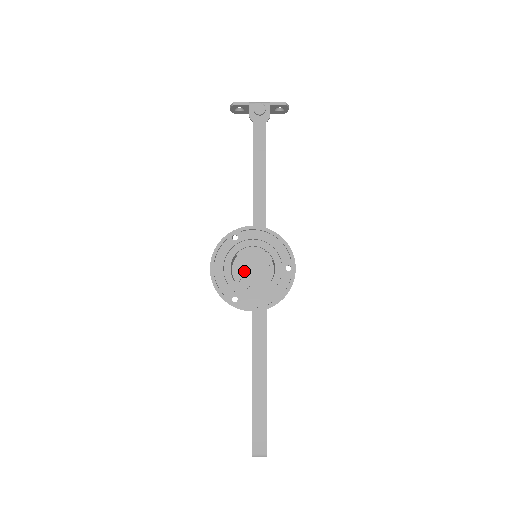
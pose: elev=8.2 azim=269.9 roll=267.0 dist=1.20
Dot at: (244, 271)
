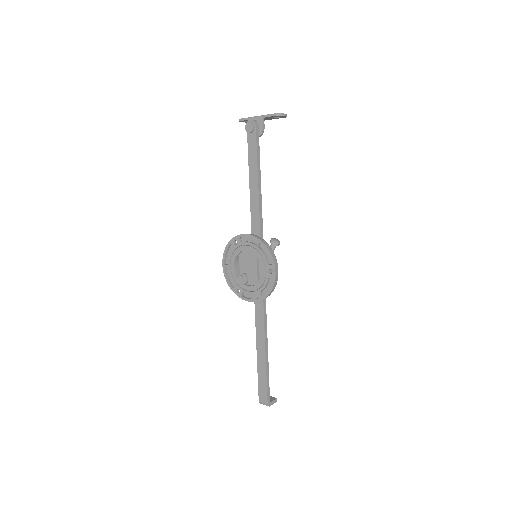
Dot at: (244, 269)
